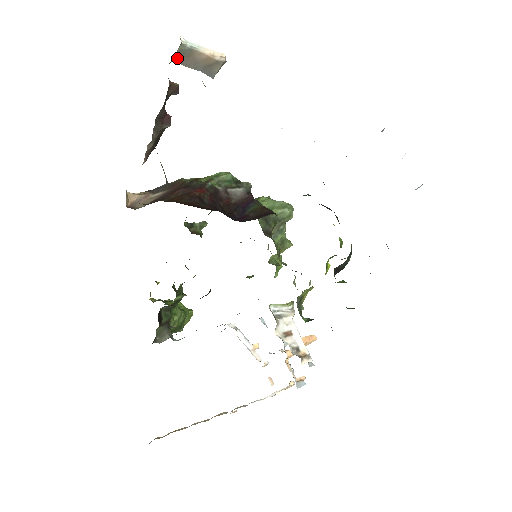
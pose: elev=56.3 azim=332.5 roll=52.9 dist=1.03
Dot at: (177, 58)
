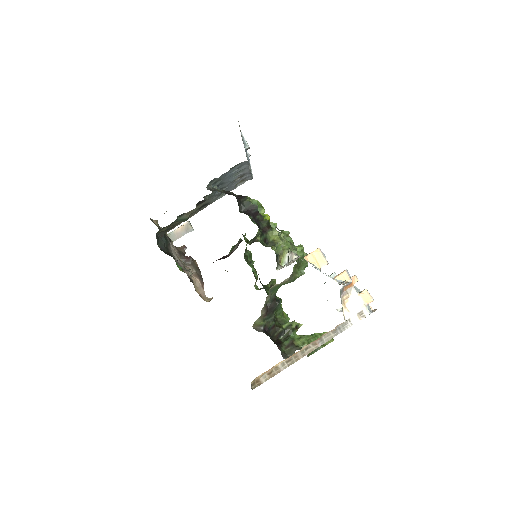
Dot at: (173, 240)
